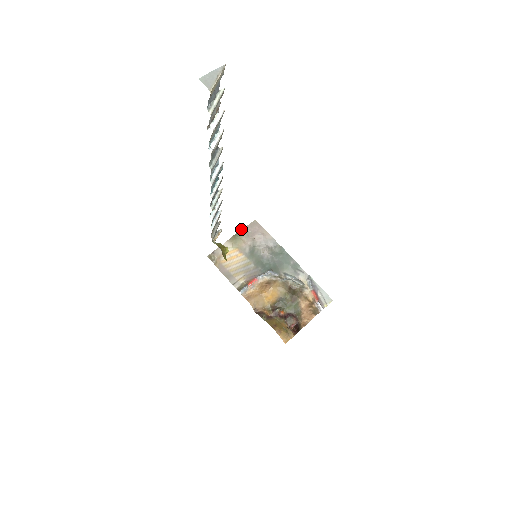
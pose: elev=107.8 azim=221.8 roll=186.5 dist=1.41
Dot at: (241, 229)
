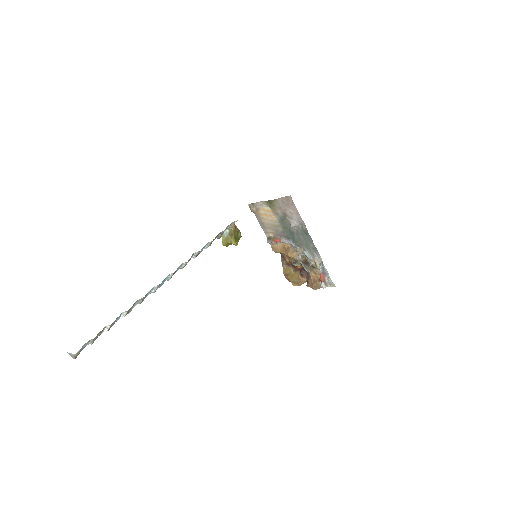
Dot at: (276, 199)
